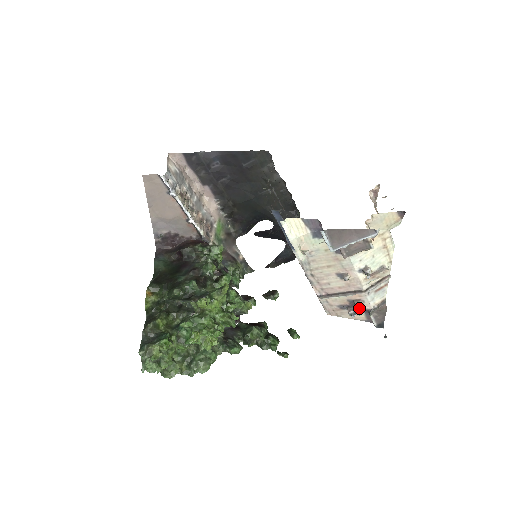
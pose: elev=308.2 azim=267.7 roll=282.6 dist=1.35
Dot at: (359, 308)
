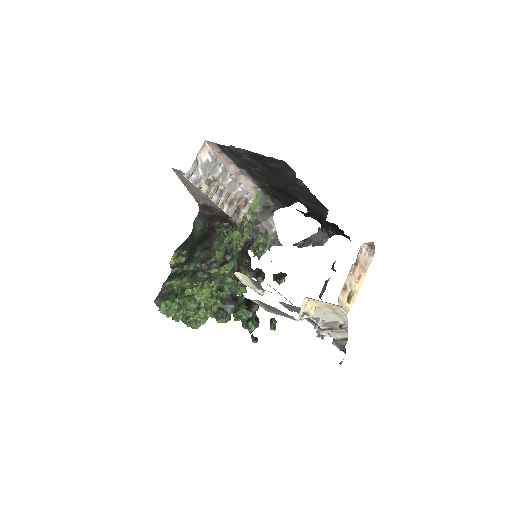
Dot at: (322, 334)
